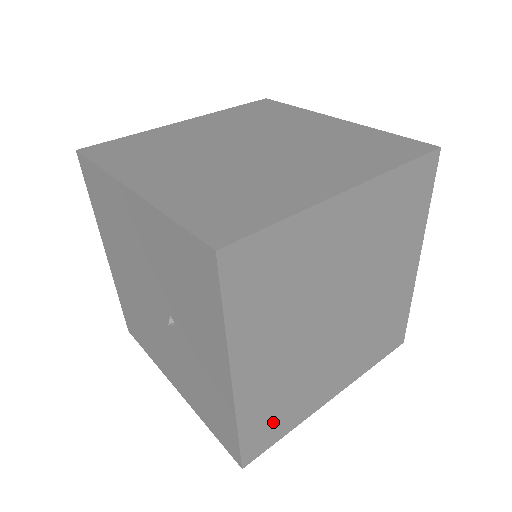
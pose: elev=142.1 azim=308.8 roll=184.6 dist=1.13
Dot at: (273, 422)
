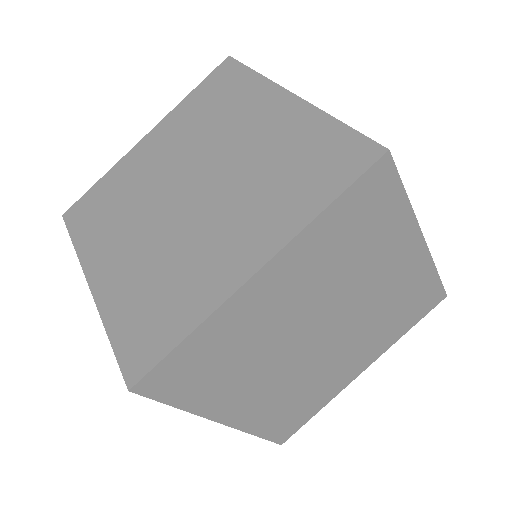
Dot at: occluded
